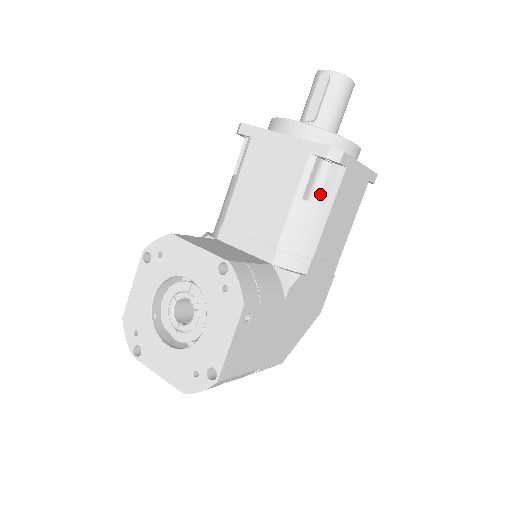
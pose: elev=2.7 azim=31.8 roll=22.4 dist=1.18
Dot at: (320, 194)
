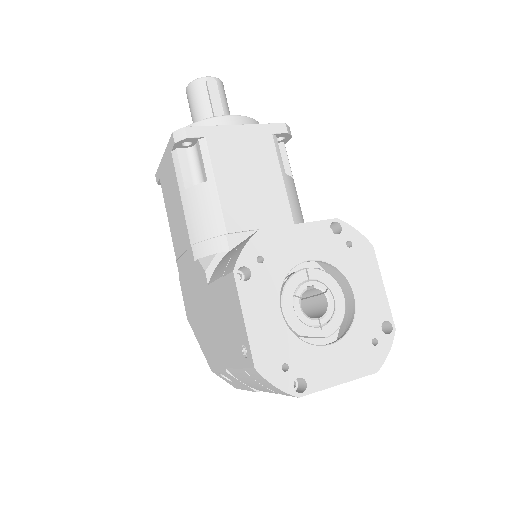
Dot at: occluded
